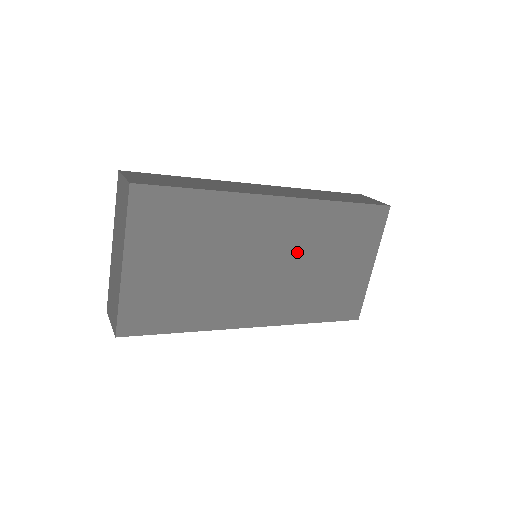
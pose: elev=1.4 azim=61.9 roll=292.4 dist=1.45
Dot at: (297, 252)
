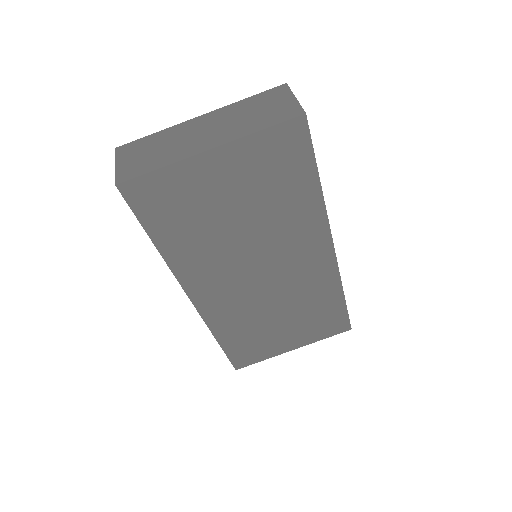
Dot at: (284, 290)
